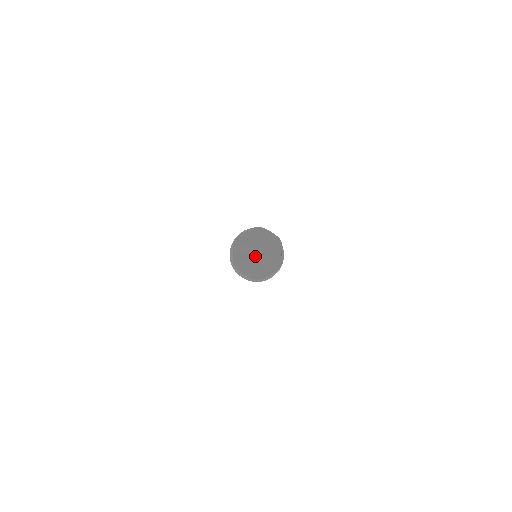
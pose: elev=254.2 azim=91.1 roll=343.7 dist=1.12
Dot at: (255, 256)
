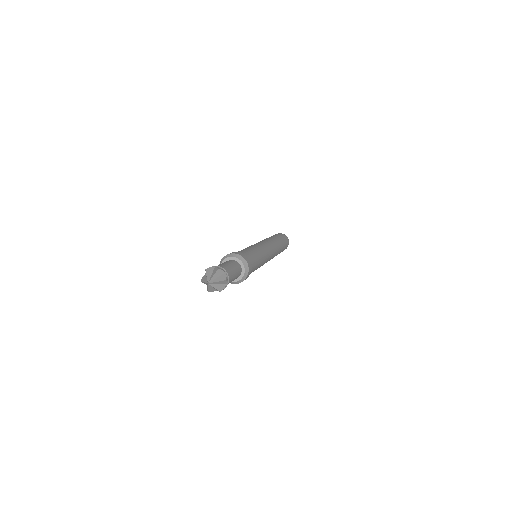
Dot at: (208, 283)
